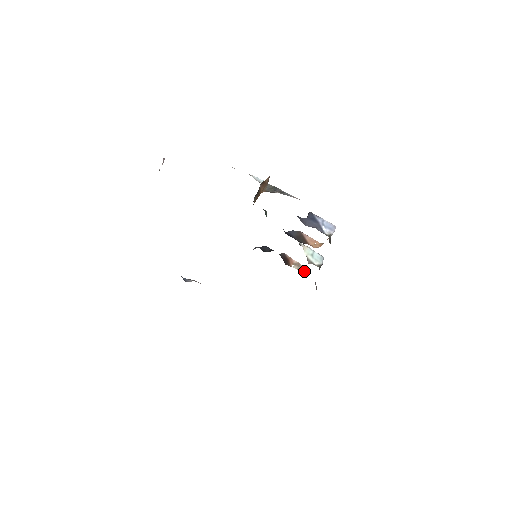
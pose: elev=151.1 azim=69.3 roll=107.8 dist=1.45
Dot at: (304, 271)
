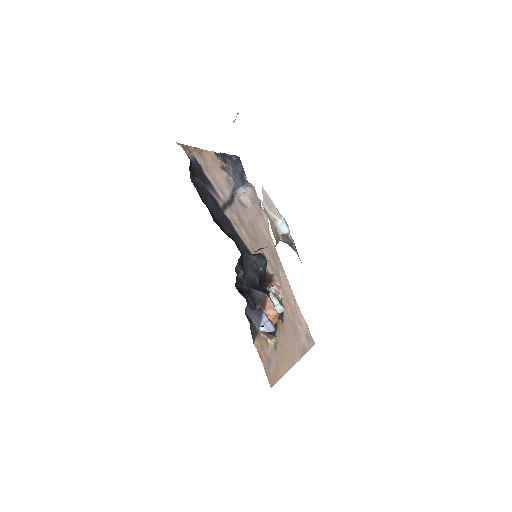
Dot at: (280, 293)
